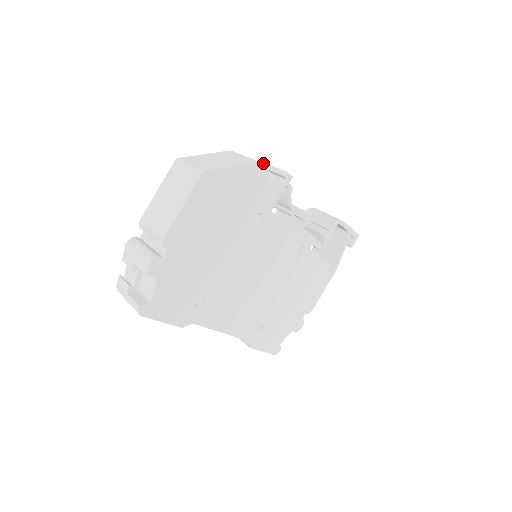
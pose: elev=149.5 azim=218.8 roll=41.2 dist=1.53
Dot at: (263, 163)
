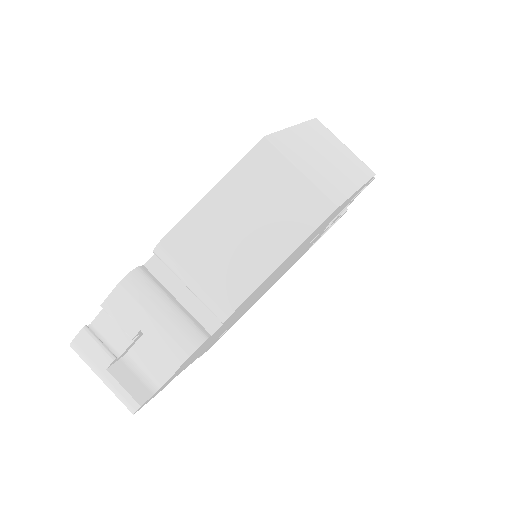
Dot at: occluded
